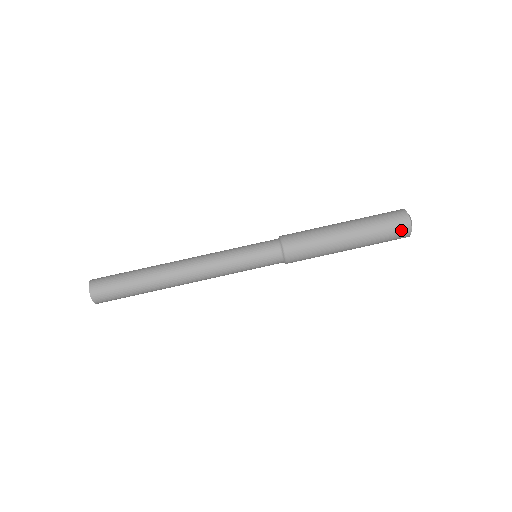
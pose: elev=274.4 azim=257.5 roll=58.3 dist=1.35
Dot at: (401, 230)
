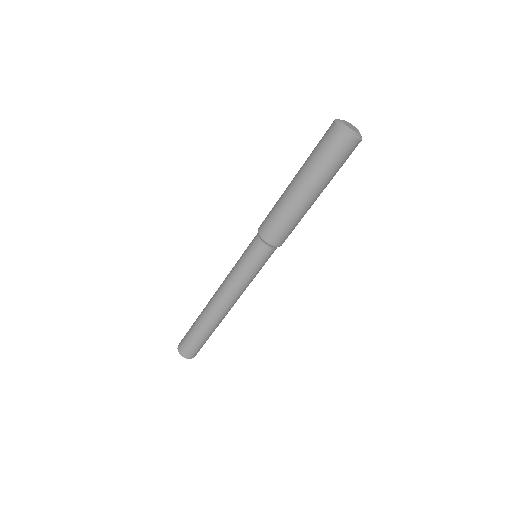
Dot at: (347, 148)
